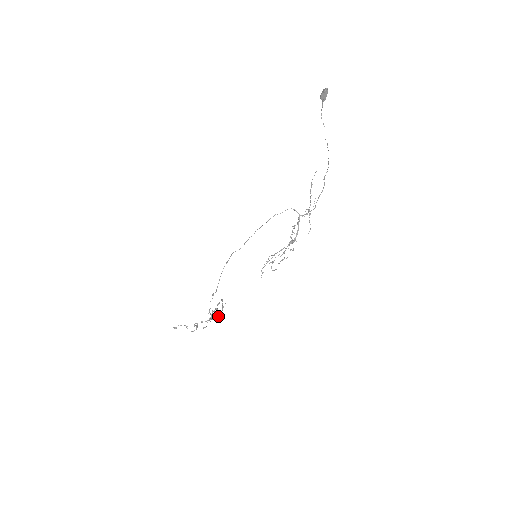
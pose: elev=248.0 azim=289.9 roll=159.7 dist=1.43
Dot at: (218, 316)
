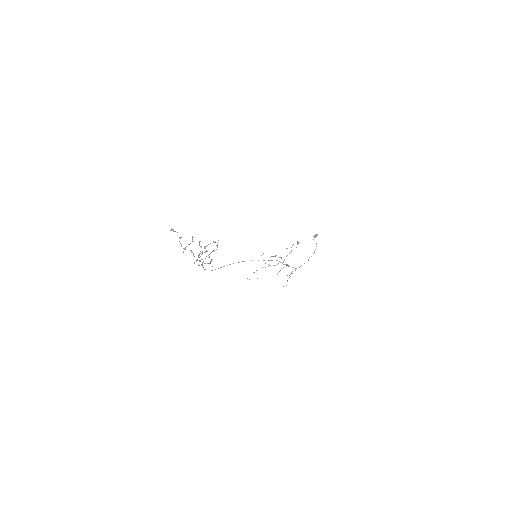
Dot at: (214, 251)
